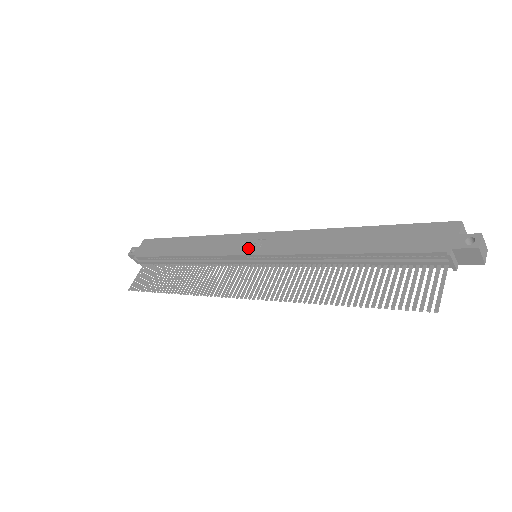
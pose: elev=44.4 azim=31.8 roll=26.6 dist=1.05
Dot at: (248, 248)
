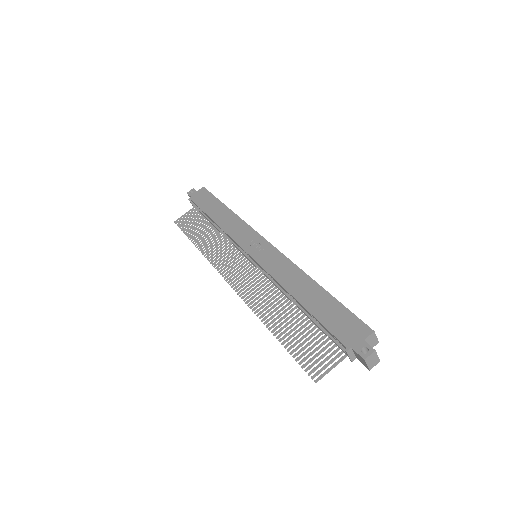
Dot at: (252, 248)
